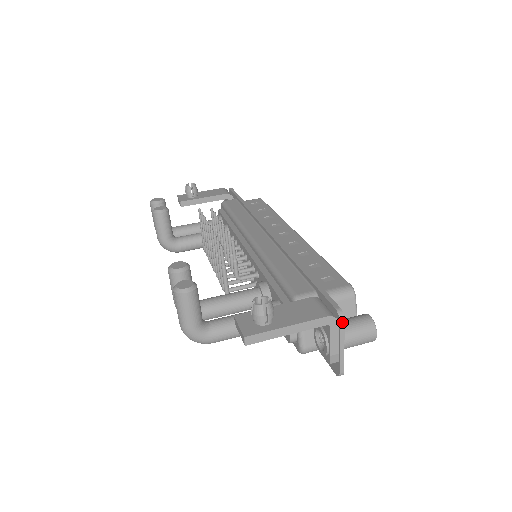
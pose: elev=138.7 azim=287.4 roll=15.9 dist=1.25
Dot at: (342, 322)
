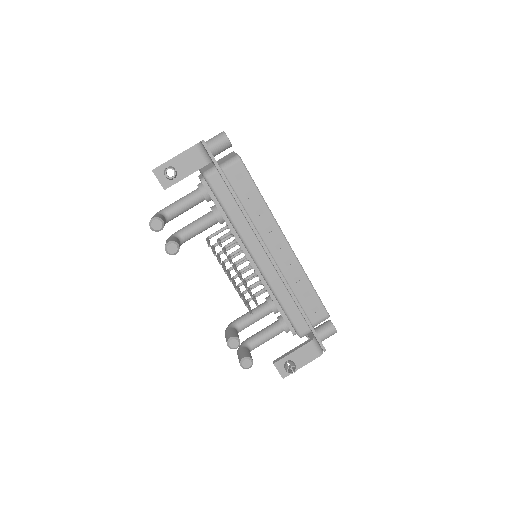
Dot at: occluded
